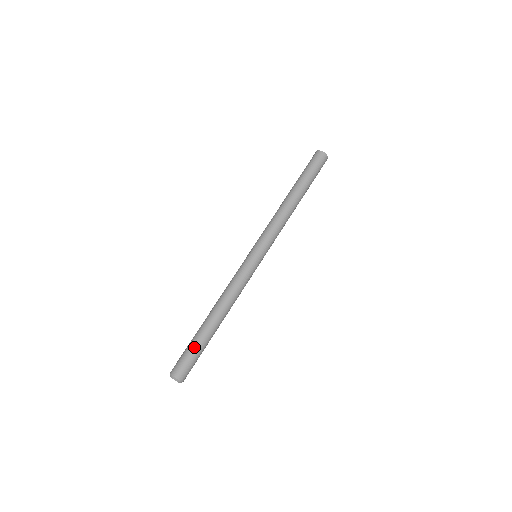
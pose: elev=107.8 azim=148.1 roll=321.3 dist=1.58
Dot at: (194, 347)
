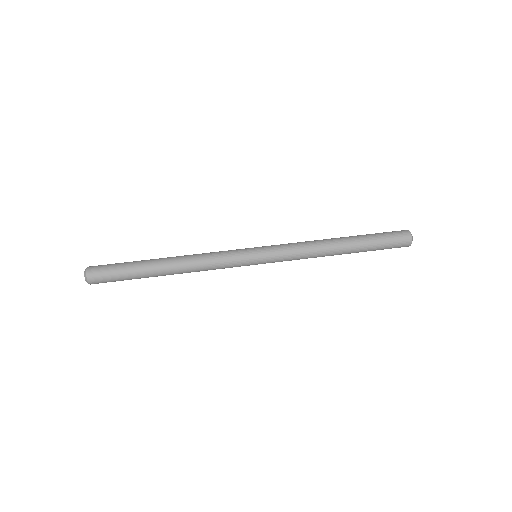
Dot at: (127, 262)
